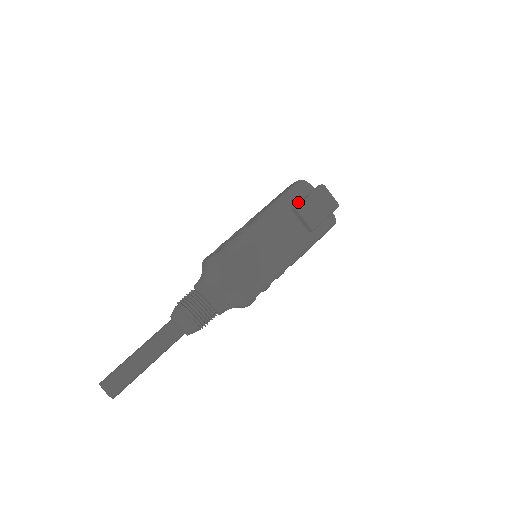
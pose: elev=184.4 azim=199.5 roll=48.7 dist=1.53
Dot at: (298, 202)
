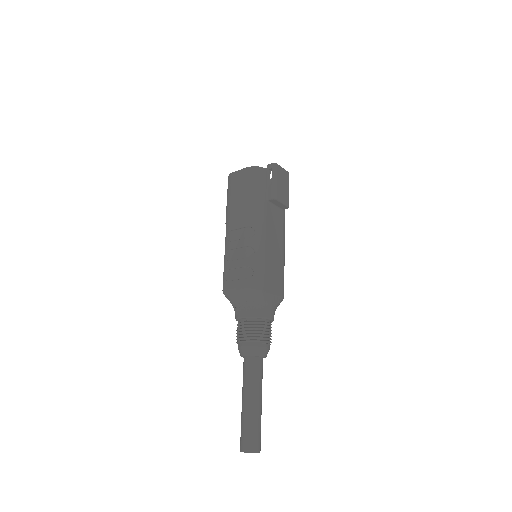
Dot at: (267, 190)
